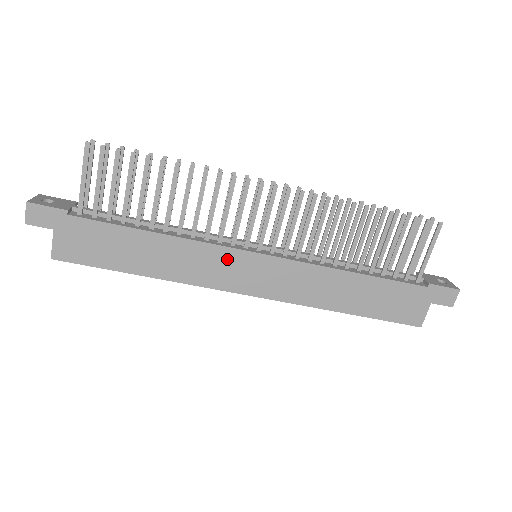
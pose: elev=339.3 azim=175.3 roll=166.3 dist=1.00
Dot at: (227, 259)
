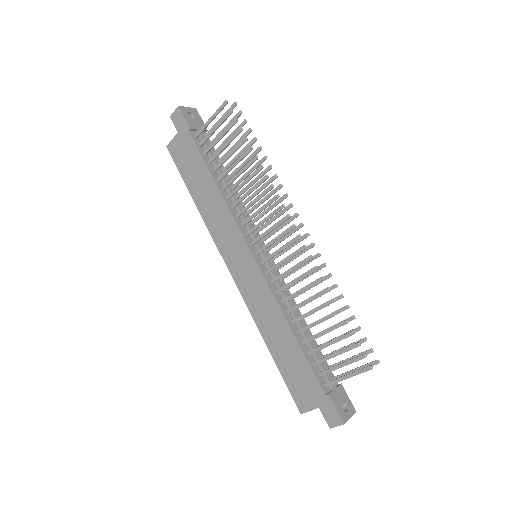
Dot at: (235, 238)
